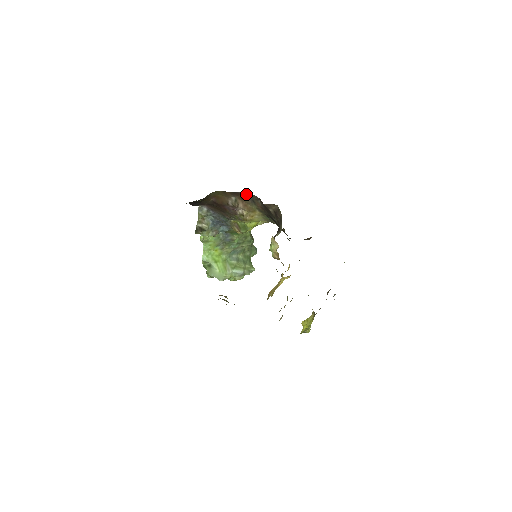
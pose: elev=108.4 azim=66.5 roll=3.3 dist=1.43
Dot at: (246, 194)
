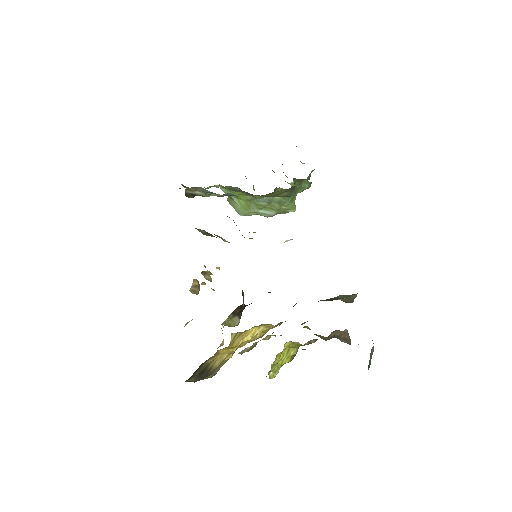
Dot at: occluded
